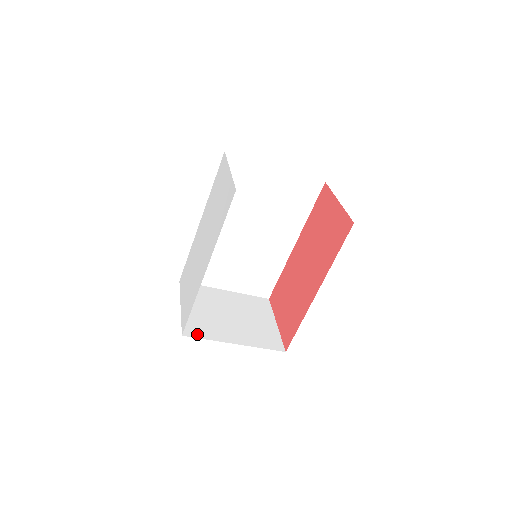
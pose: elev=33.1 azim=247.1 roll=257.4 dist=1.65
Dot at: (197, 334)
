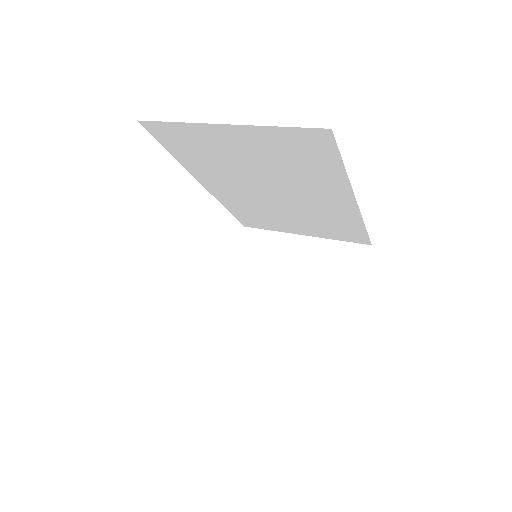
Dot at: (231, 325)
